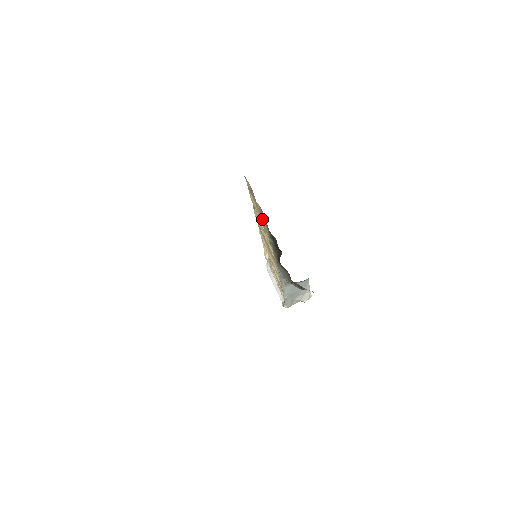
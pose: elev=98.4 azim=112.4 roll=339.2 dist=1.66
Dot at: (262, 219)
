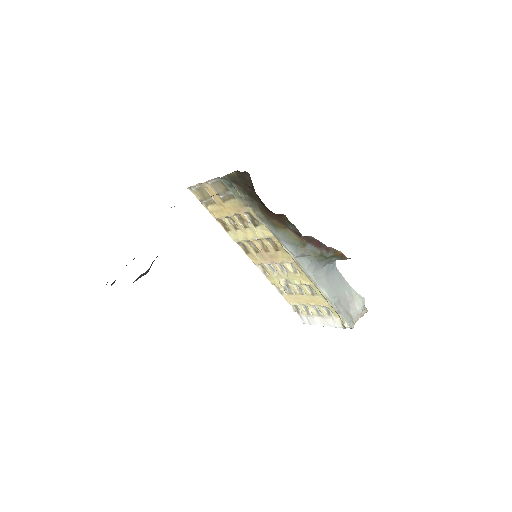
Dot at: (227, 203)
